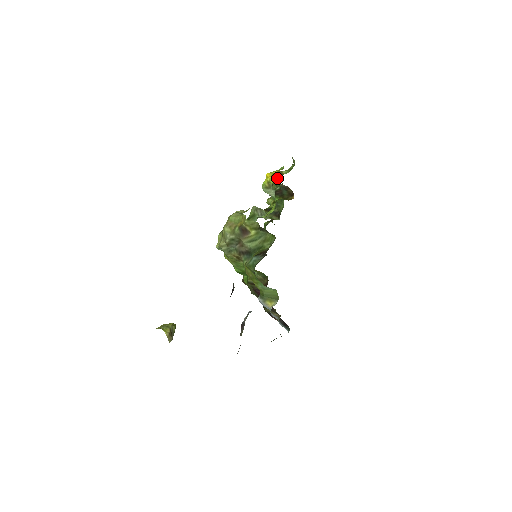
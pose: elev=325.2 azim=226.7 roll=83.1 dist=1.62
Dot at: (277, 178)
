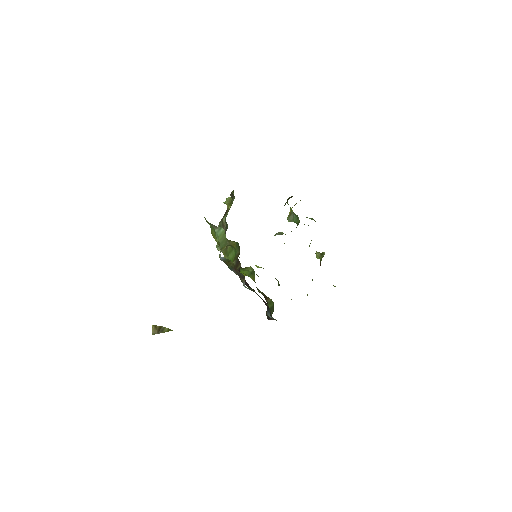
Dot at: occluded
